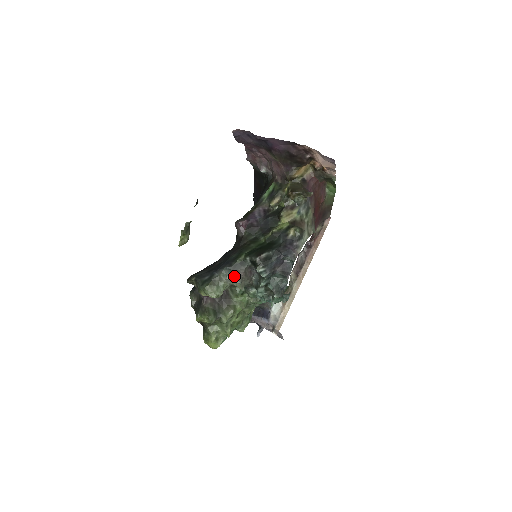
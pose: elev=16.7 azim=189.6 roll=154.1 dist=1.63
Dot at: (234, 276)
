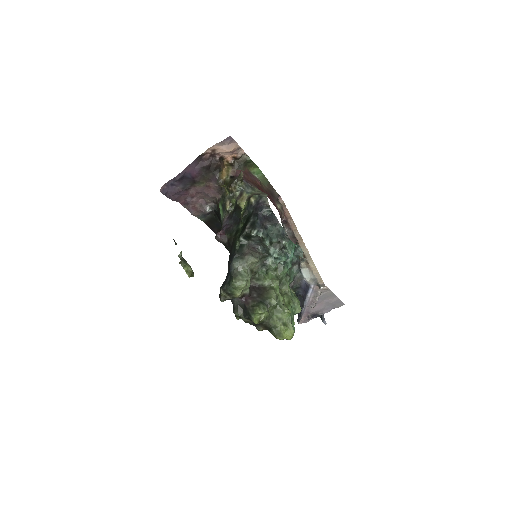
Dot at: (244, 257)
